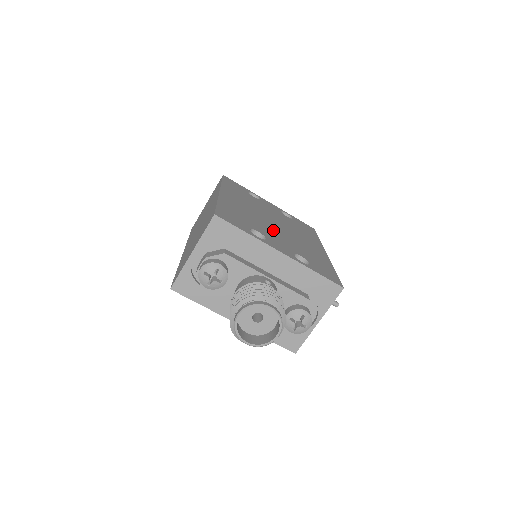
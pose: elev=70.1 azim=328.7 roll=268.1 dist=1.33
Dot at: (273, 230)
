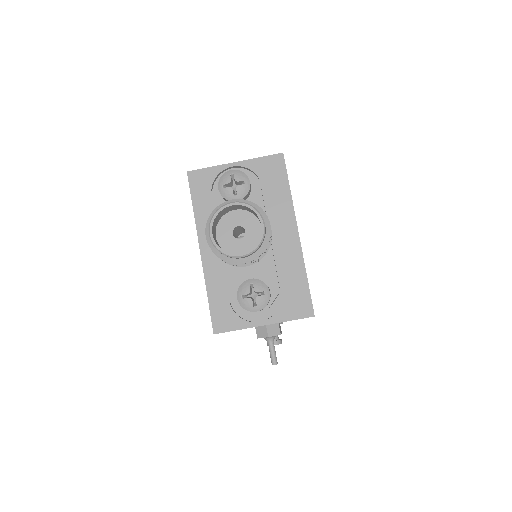
Dot at: occluded
